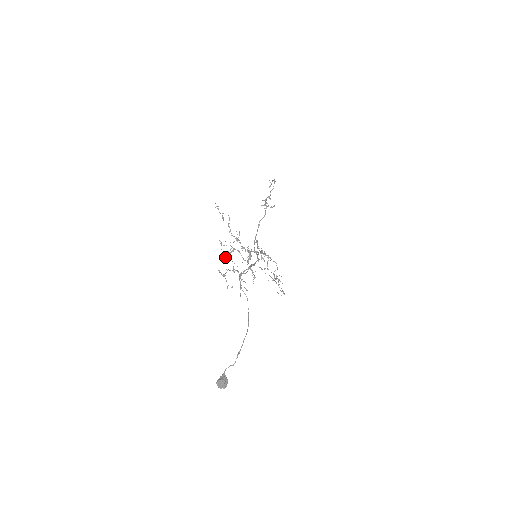
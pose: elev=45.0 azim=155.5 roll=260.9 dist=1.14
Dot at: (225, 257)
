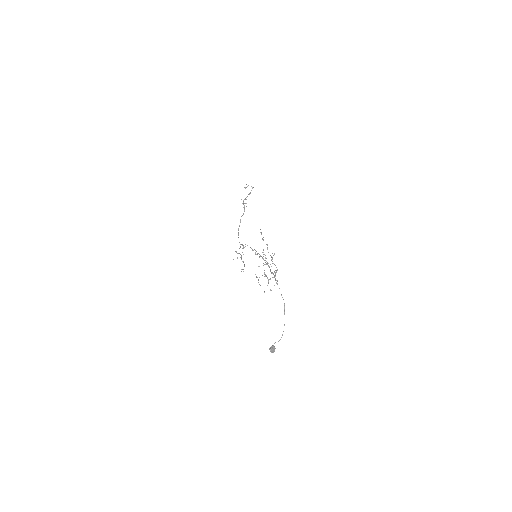
Dot at: occluded
